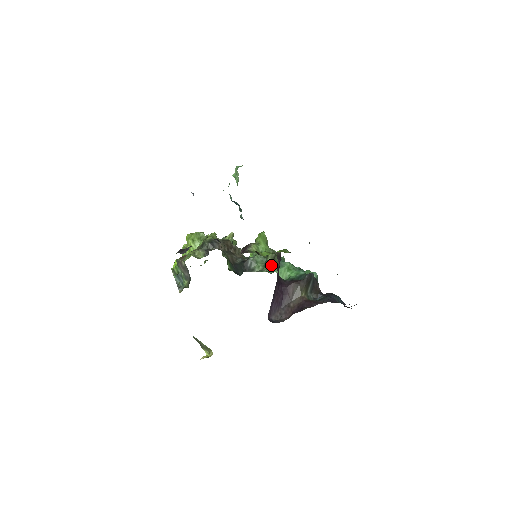
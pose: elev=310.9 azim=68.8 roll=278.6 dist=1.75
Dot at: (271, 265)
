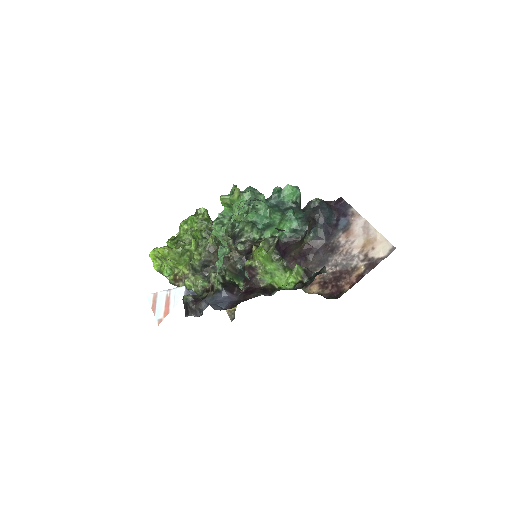
Dot at: (261, 229)
